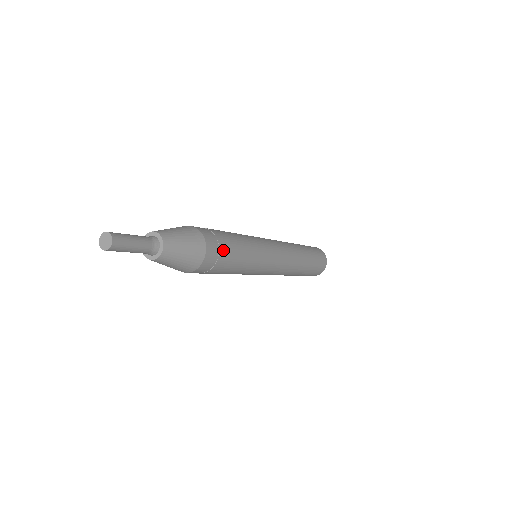
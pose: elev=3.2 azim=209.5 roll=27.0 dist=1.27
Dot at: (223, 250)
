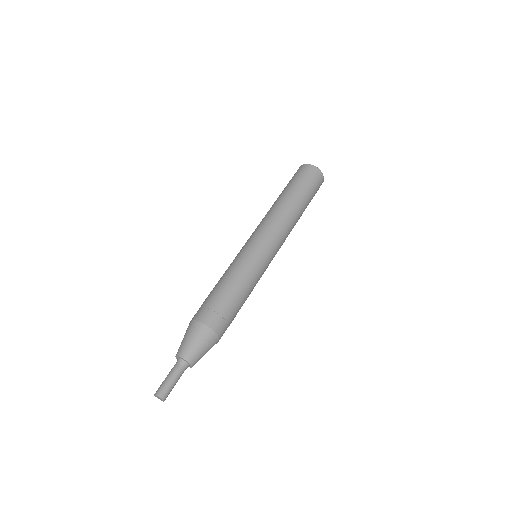
Dot at: (231, 321)
